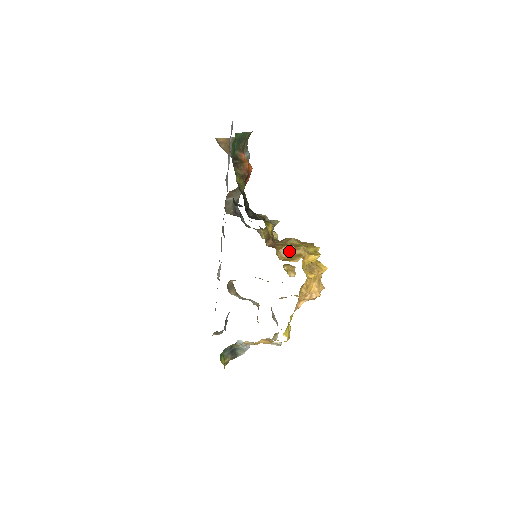
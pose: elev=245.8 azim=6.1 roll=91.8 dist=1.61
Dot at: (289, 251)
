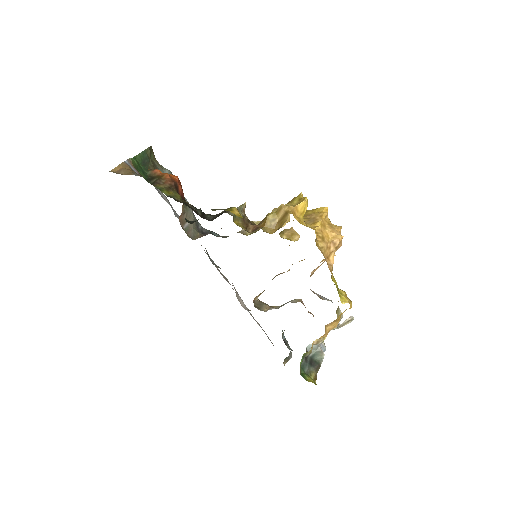
Dot at: (274, 219)
